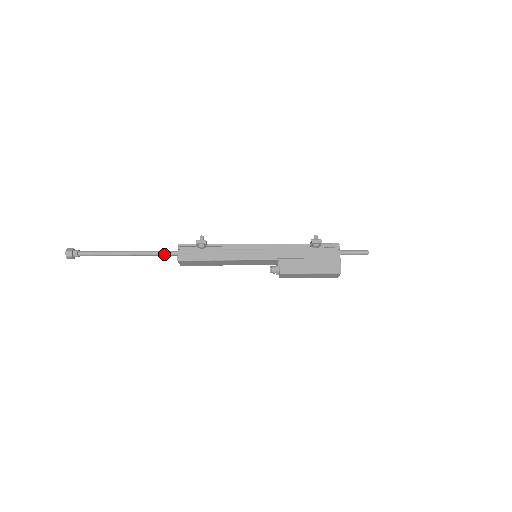
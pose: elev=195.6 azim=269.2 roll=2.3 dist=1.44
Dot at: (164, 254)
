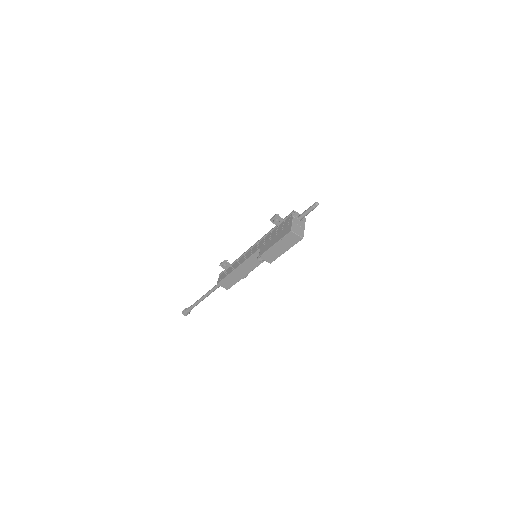
Dot at: (217, 286)
